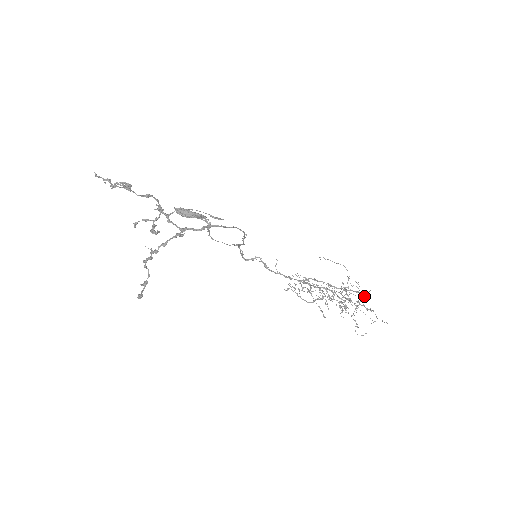
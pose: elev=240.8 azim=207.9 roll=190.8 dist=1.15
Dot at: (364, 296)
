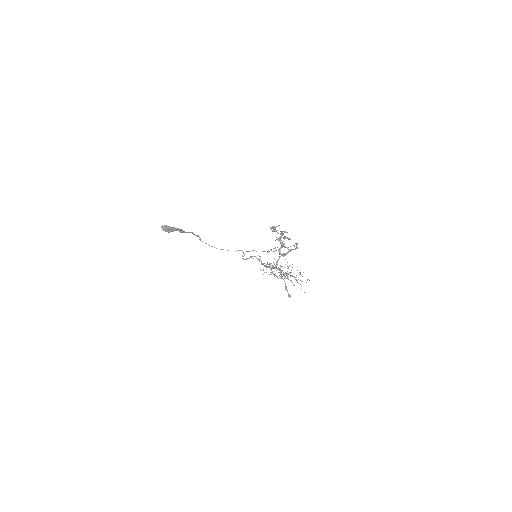
Dot at: occluded
